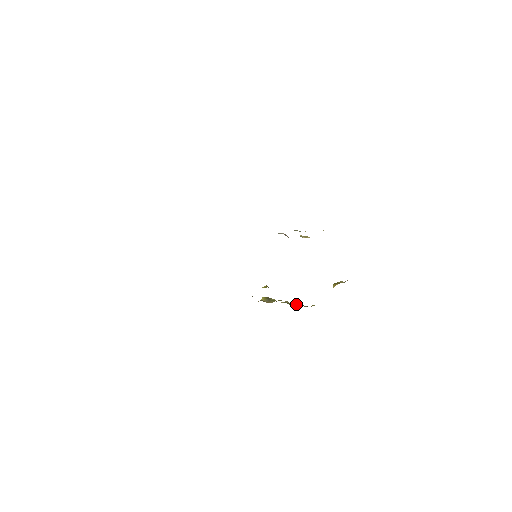
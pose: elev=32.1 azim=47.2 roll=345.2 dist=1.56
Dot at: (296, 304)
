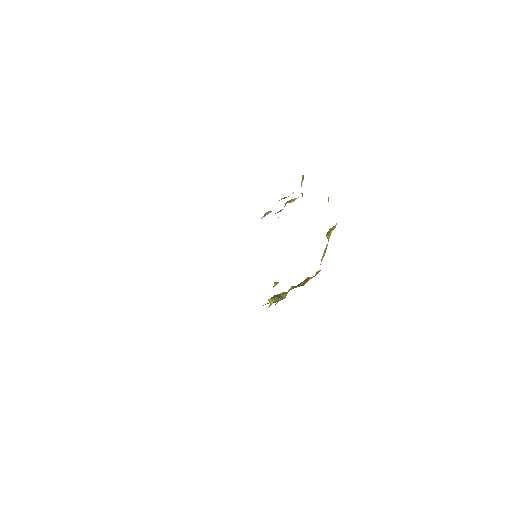
Dot at: (307, 281)
